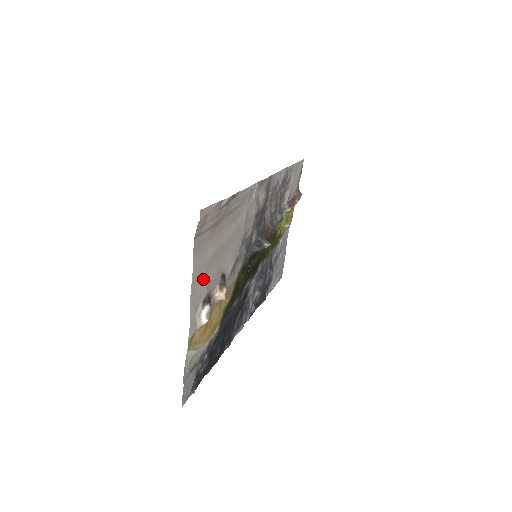
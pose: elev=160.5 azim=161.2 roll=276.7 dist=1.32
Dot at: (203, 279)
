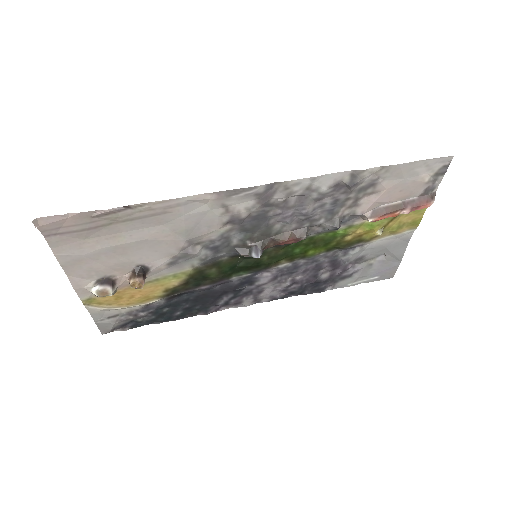
Dot at: (87, 266)
